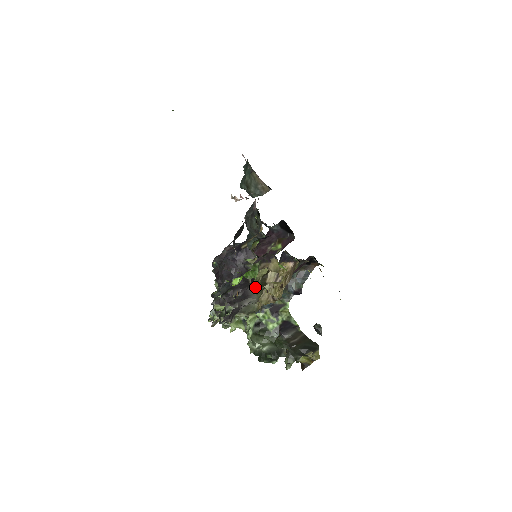
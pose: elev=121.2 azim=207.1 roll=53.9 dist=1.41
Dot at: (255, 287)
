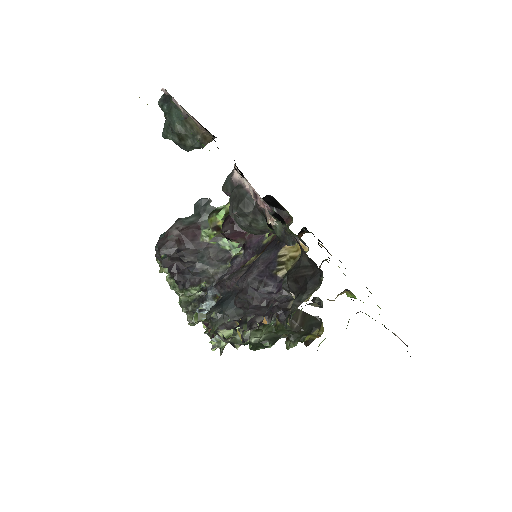
Dot at: occluded
